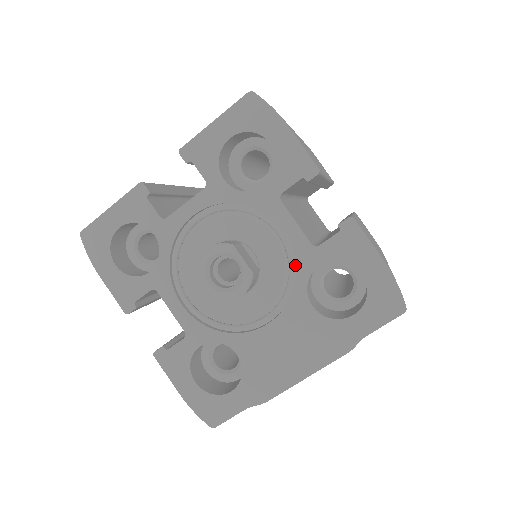
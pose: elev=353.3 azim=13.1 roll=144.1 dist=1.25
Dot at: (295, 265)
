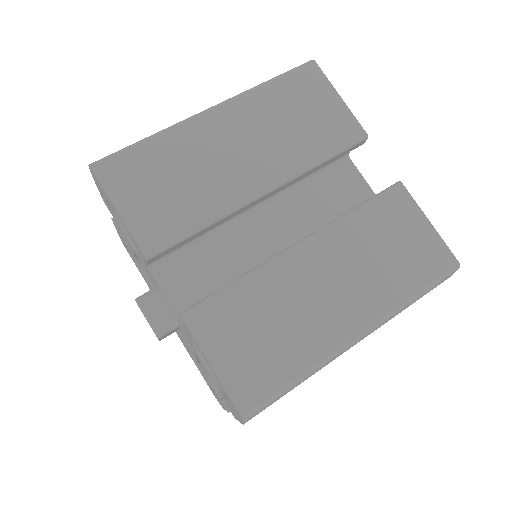
Dot at: occluded
